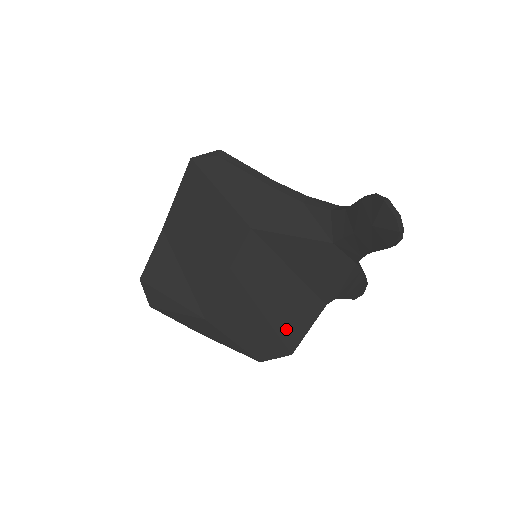
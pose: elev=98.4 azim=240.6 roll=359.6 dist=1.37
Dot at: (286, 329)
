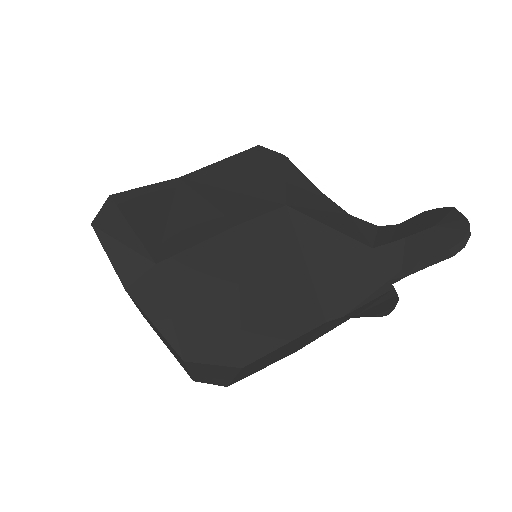
Dot at: (257, 326)
